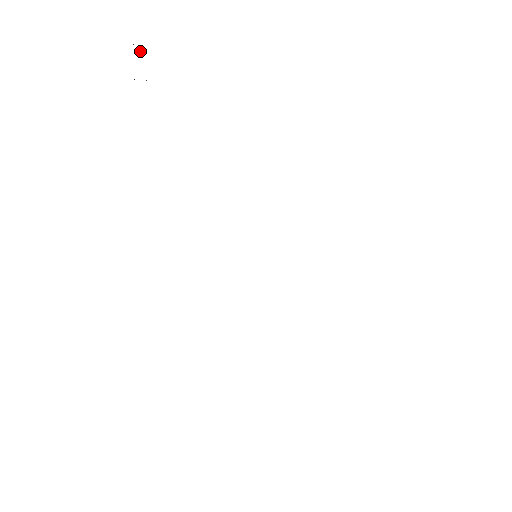
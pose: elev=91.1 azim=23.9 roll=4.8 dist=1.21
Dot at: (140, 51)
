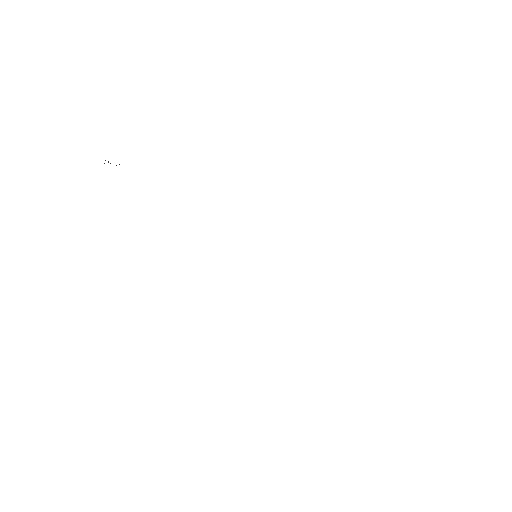
Dot at: occluded
